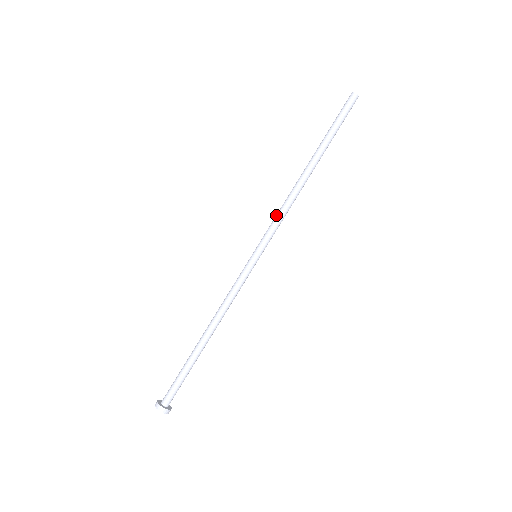
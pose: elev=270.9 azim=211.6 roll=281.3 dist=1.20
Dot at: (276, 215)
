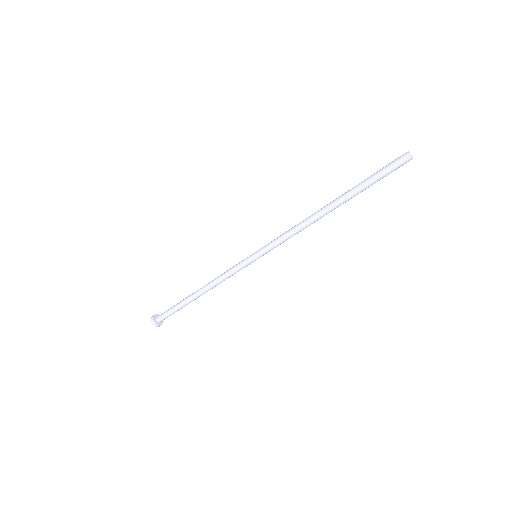
Dot at: (285, 232)
